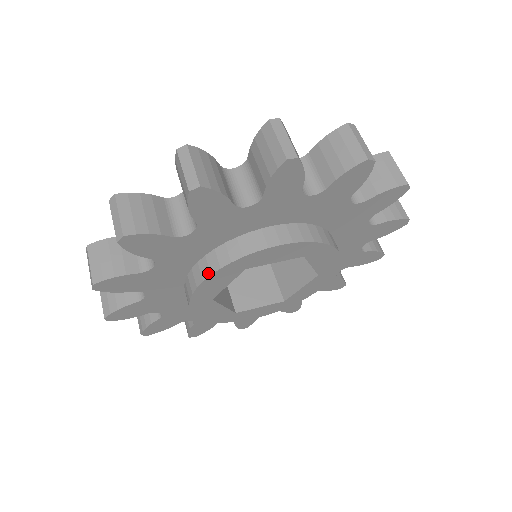
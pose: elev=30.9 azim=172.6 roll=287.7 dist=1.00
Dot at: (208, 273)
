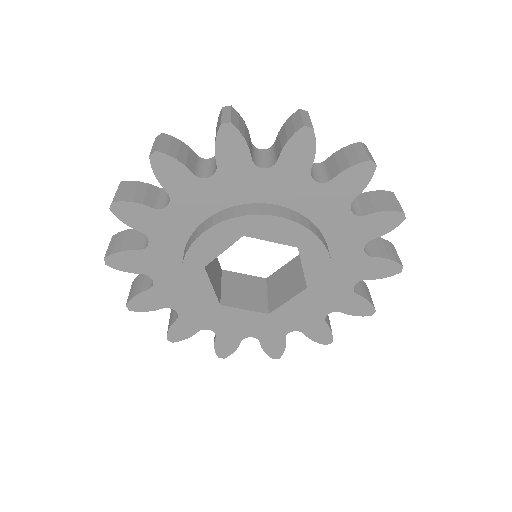
Dot at: (210, 225)
